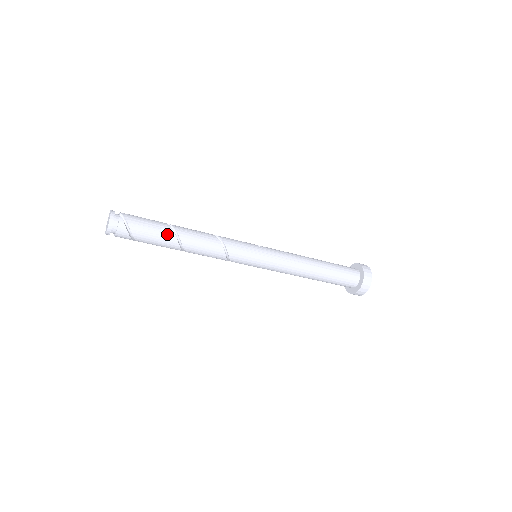
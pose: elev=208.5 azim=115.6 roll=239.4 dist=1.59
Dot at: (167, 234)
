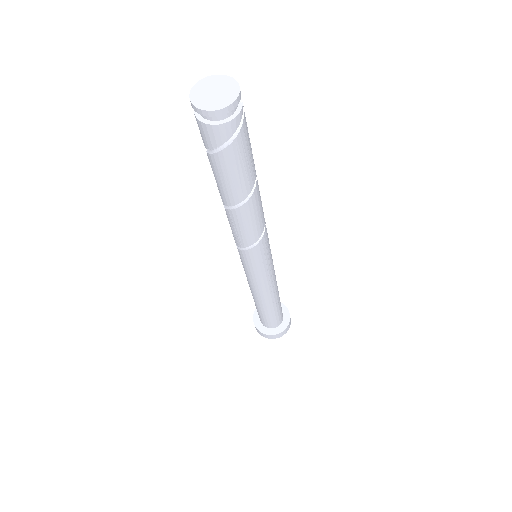
Dot at: (250, 178)
